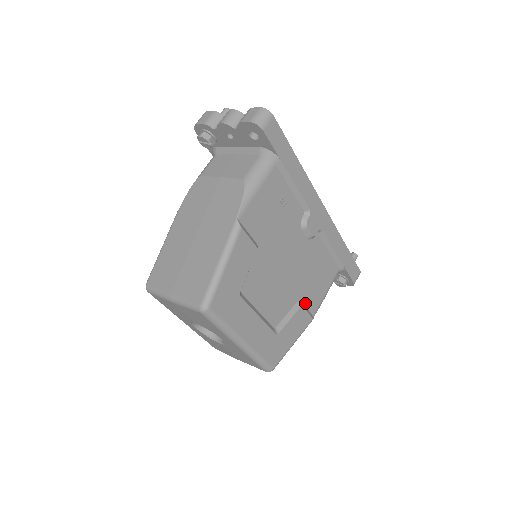
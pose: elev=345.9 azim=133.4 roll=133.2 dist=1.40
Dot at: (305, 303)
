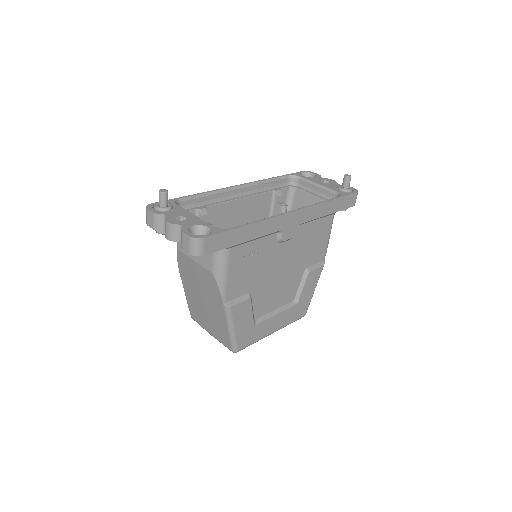
Dot at: (312, 264)
